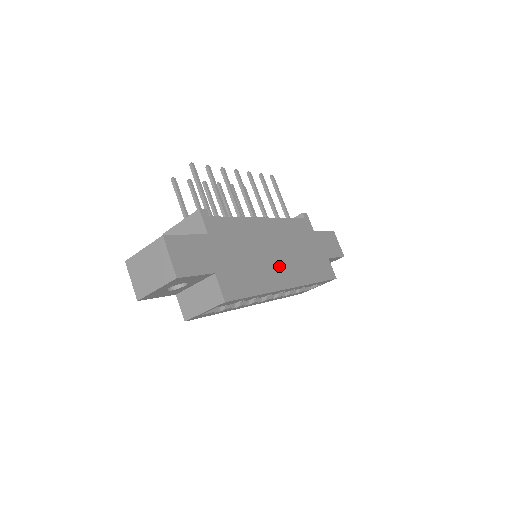
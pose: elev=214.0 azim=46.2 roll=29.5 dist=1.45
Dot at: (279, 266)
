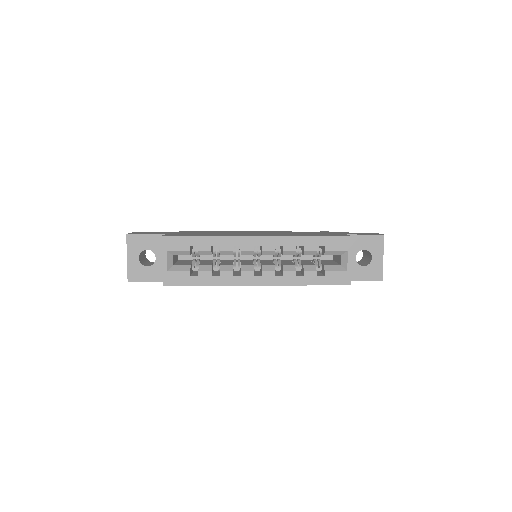
Dot at: (252, 234)
